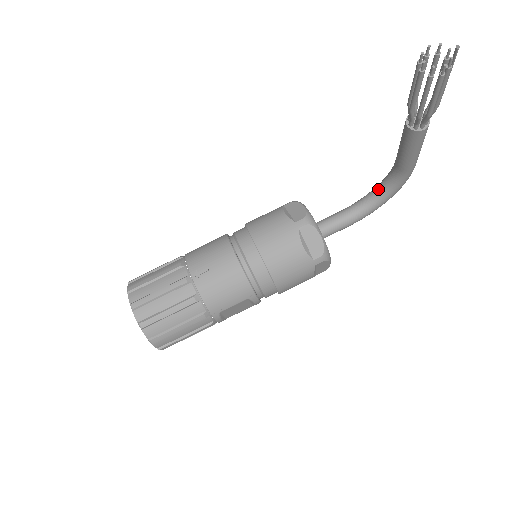
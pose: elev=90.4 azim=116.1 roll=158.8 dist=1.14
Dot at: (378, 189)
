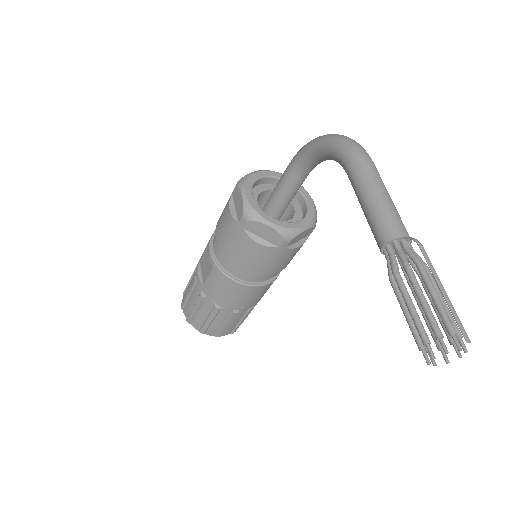
Dot at: (326, 159)
